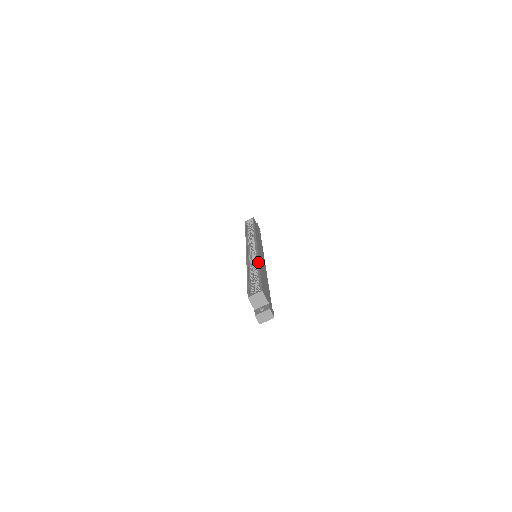
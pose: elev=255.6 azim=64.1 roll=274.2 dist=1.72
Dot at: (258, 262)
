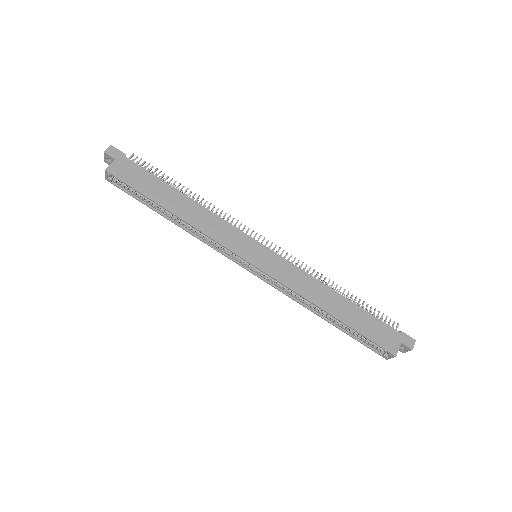
Dot at: occluded
